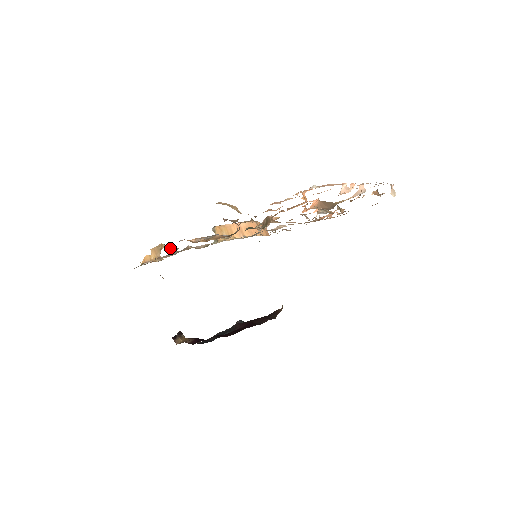
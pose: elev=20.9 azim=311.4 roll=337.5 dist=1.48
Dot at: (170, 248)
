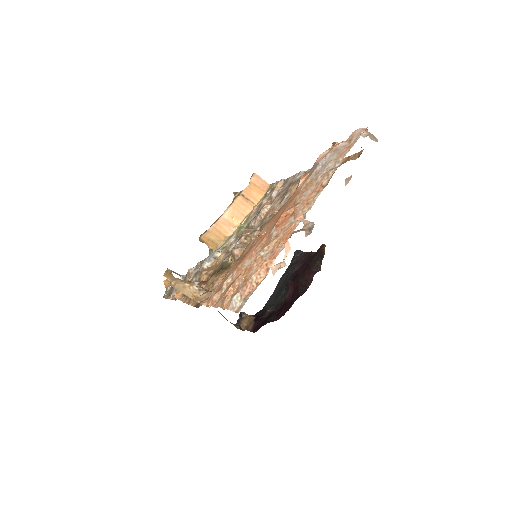
Dot at: (176, 273)
